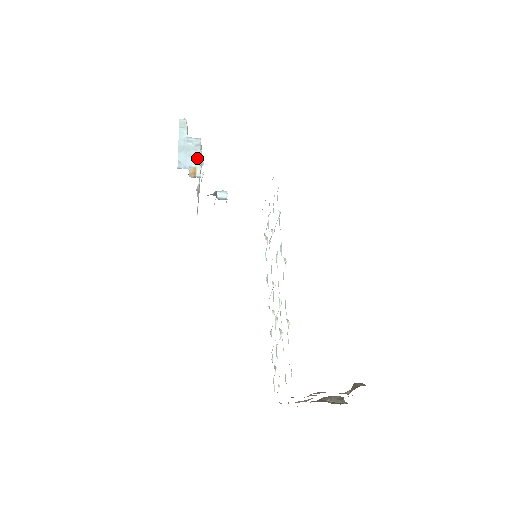
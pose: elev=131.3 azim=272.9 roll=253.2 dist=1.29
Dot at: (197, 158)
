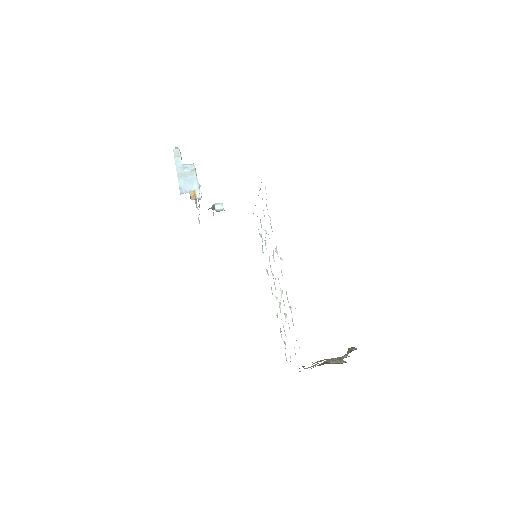
Dot at: (194, 182)
